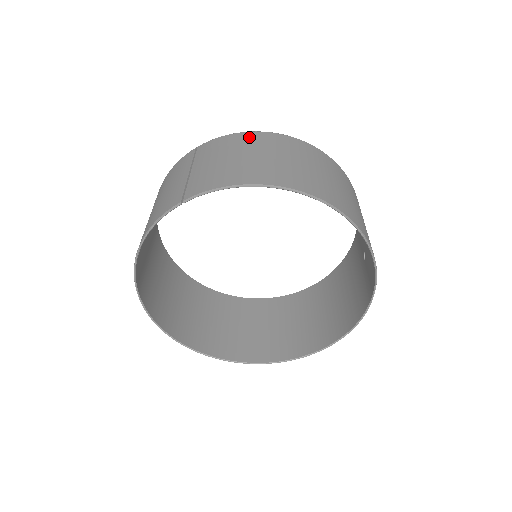
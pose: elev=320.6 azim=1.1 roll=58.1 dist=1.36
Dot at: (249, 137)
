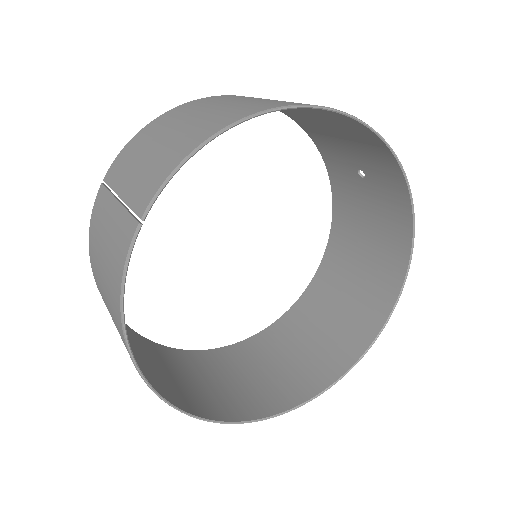
Dot at: (156, 124)
